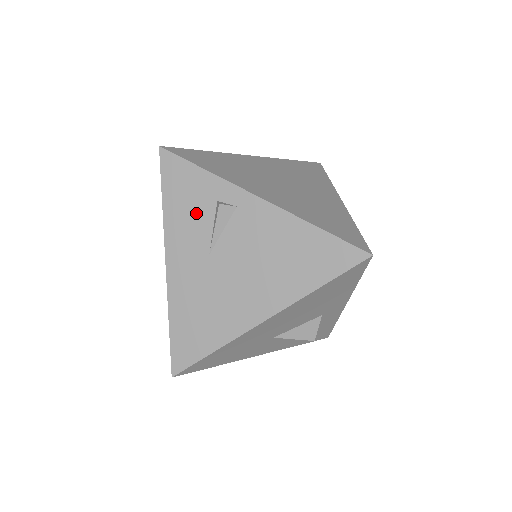
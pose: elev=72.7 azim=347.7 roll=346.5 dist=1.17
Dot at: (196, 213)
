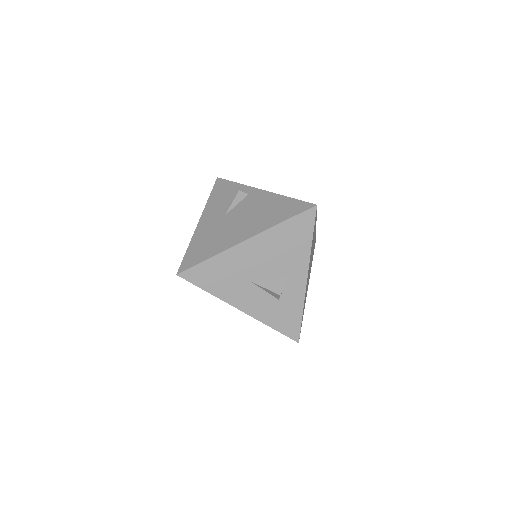
Dot at: (225, 199)
